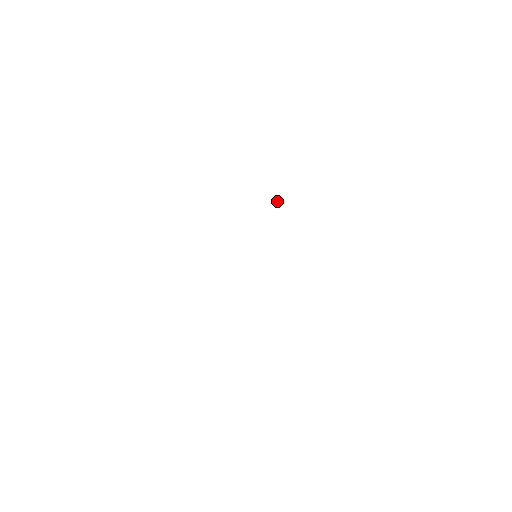
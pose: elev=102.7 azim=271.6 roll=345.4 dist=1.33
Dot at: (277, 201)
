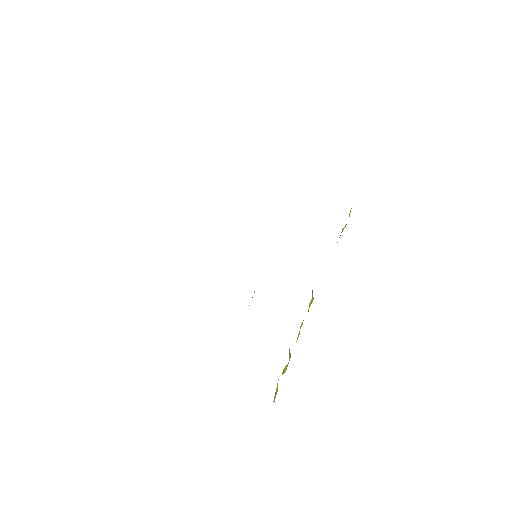
Dot at: occluded
